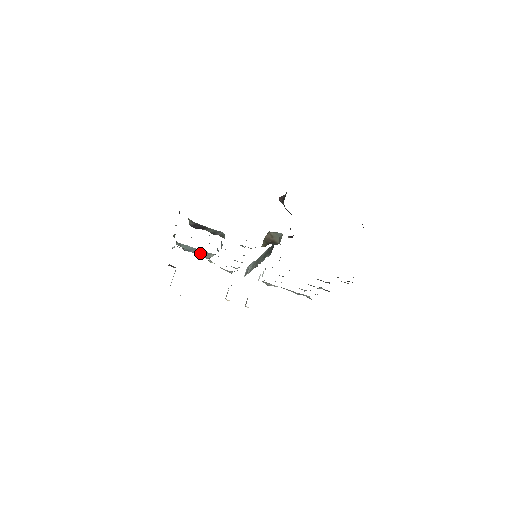
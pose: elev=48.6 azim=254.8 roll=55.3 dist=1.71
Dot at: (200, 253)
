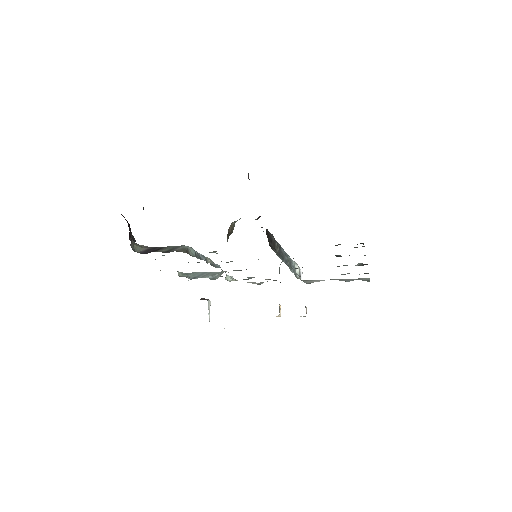
Dot at: (209, 276)
